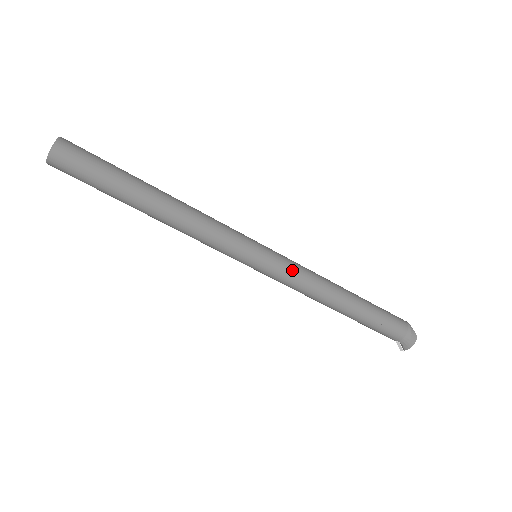
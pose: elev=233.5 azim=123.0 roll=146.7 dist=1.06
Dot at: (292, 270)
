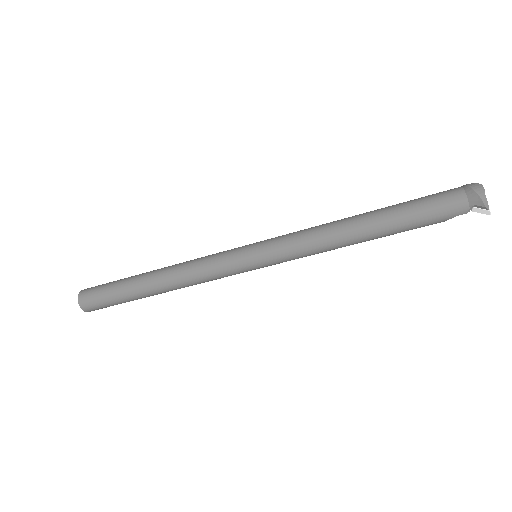
Dot at: (287, 237)
